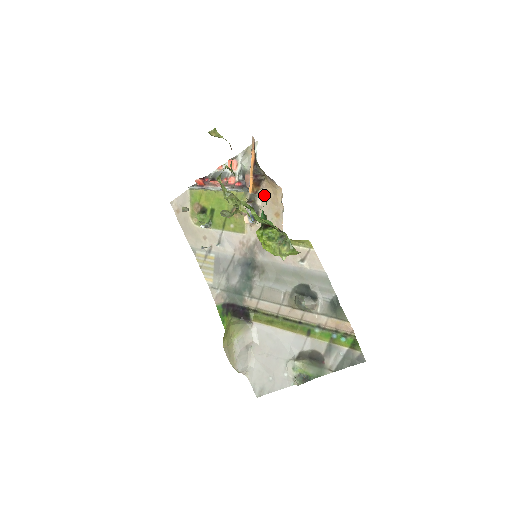
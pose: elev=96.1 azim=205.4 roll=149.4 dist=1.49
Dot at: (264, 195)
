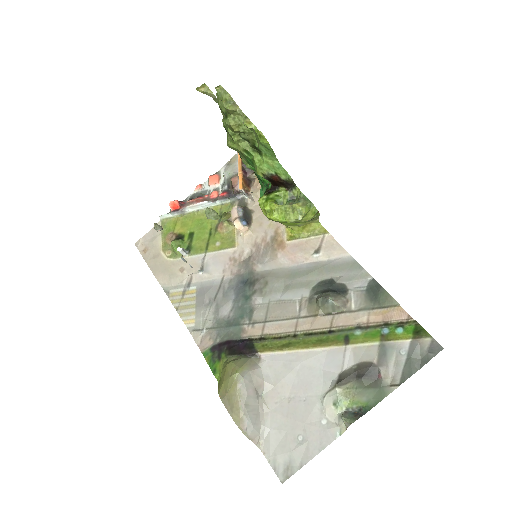
Dot at: (256, 196)
